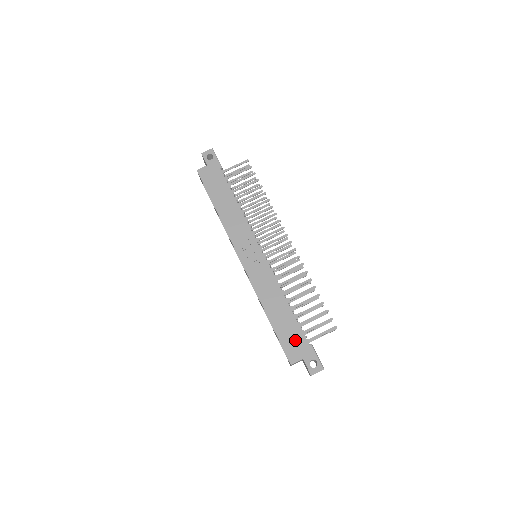
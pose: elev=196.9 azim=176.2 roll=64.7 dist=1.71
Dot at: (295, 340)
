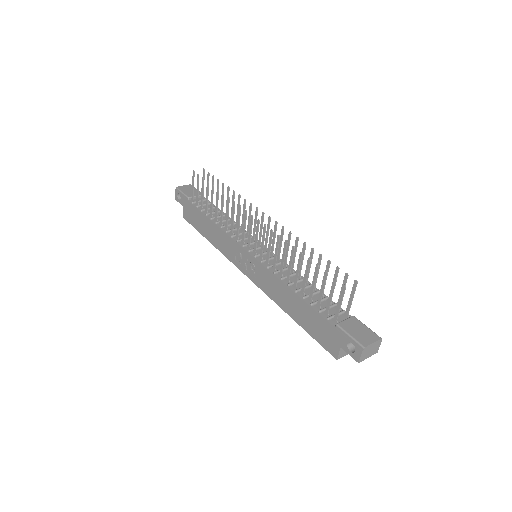
Dot at: (322, 329)
